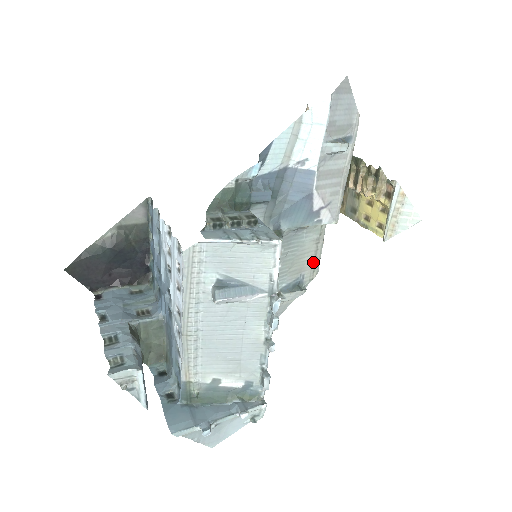
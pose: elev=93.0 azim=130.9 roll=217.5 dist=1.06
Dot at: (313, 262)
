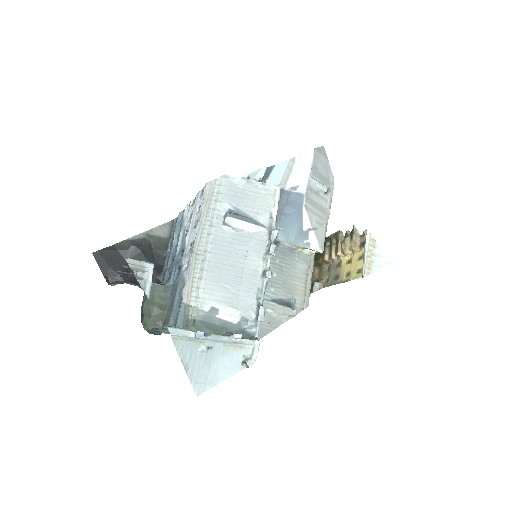
Dot at: (303, 291)
